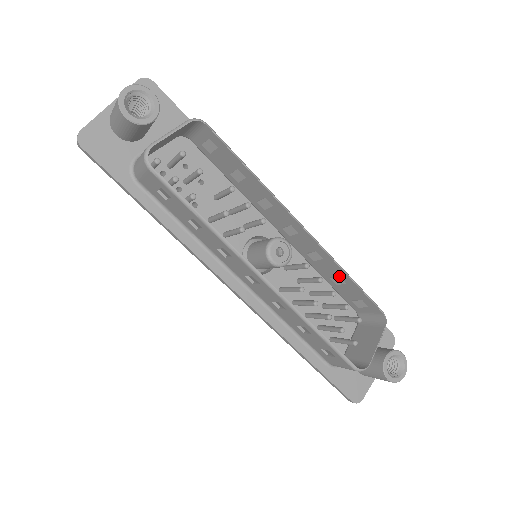
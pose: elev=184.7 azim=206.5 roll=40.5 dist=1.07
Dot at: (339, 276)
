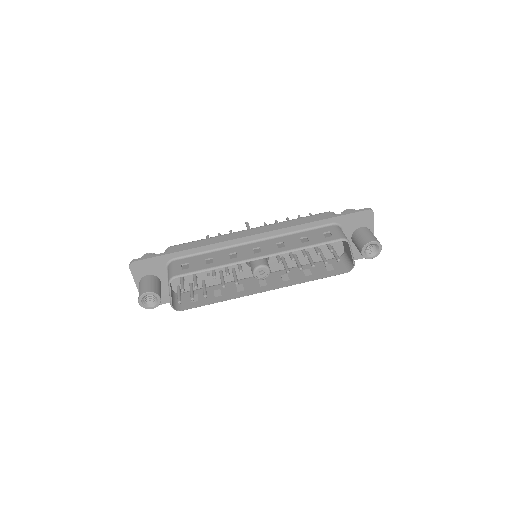
Dot at: (302, 244)
